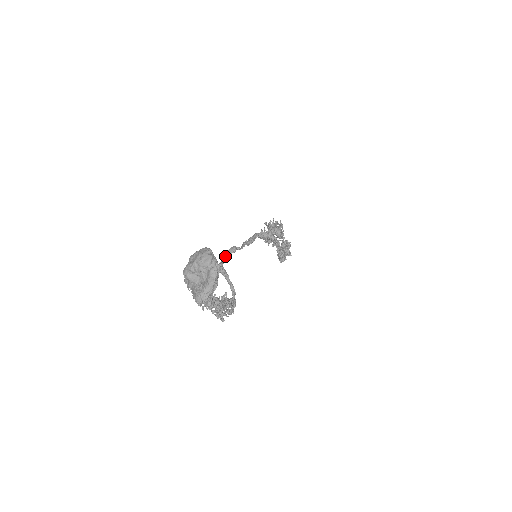
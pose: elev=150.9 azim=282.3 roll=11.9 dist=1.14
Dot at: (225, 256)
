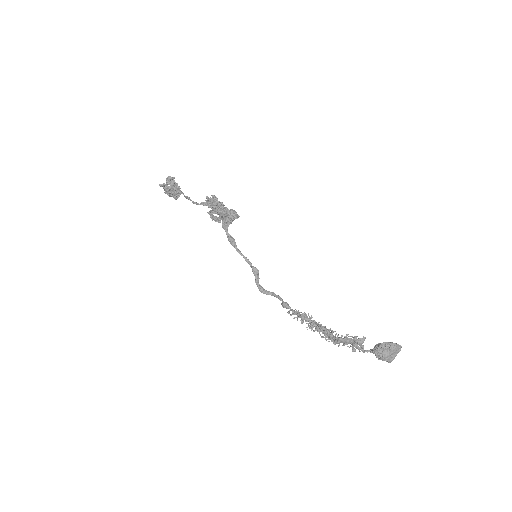
Dot at: (257, 281)
